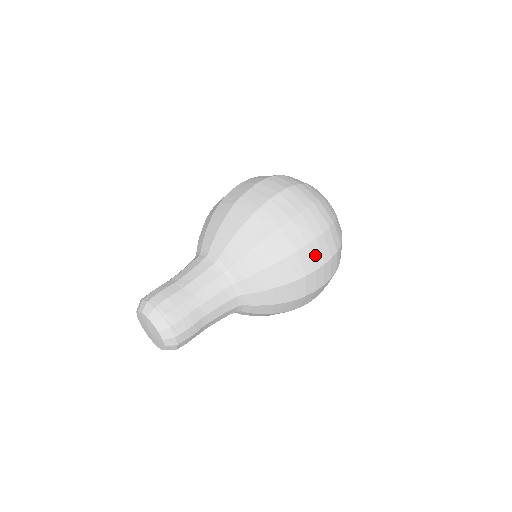
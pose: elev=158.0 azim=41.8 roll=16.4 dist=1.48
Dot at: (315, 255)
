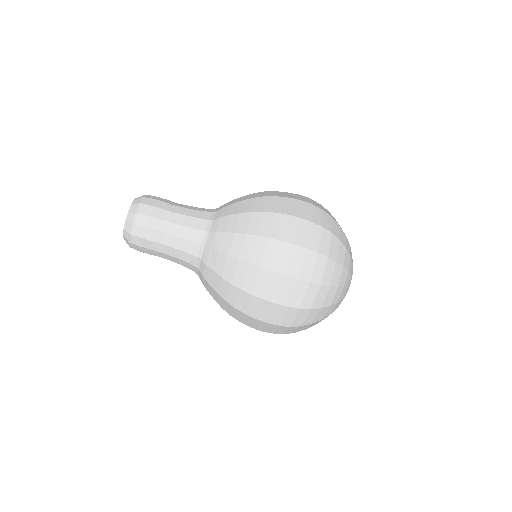
Dot at: (283, 258)
